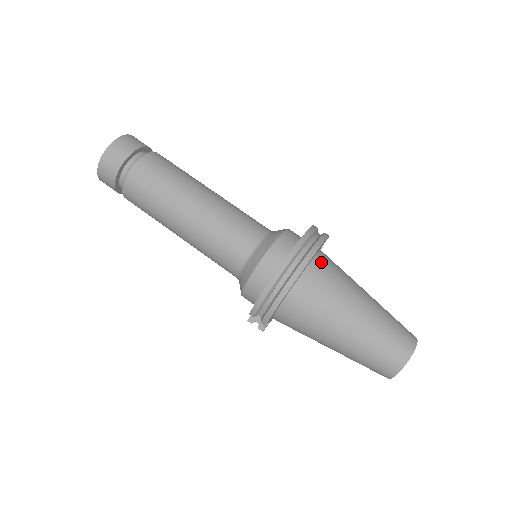
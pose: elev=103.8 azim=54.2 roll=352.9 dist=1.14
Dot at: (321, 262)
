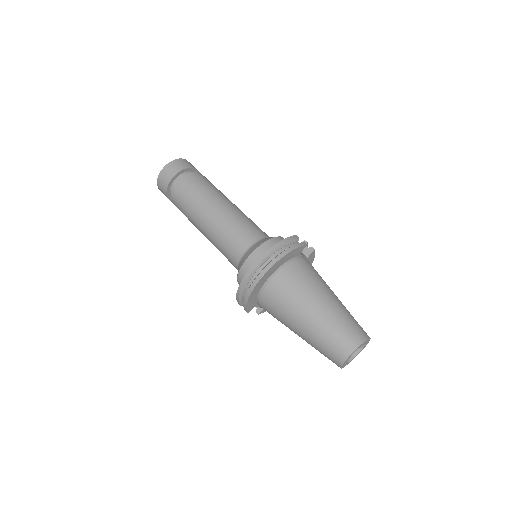
Dot at: (287, 270)
